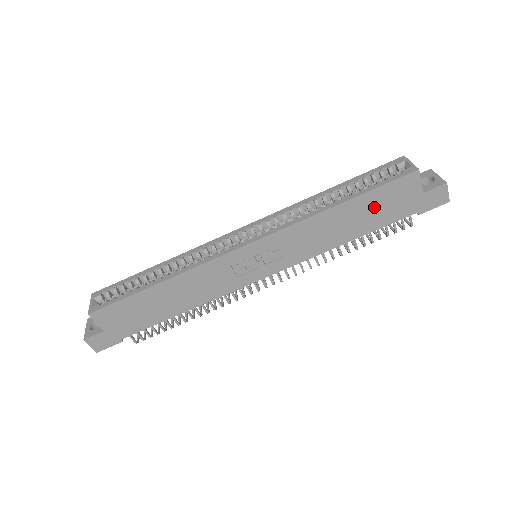
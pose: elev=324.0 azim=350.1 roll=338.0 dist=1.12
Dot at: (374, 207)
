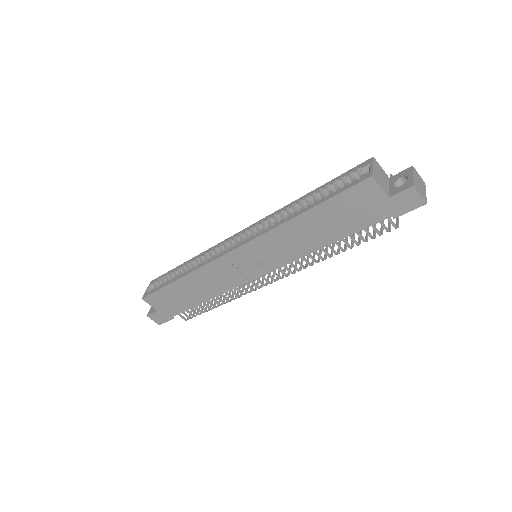
Dot at: (338, 214)
